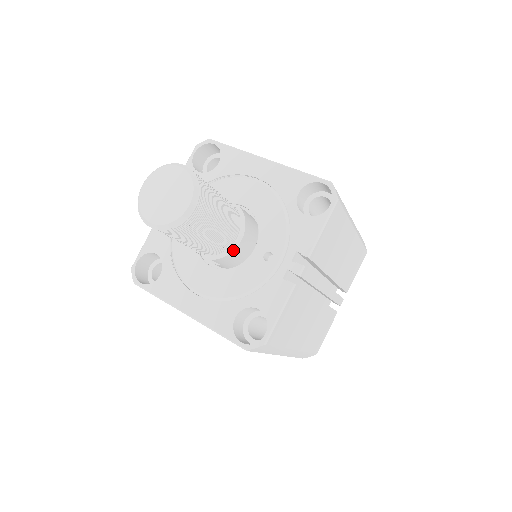
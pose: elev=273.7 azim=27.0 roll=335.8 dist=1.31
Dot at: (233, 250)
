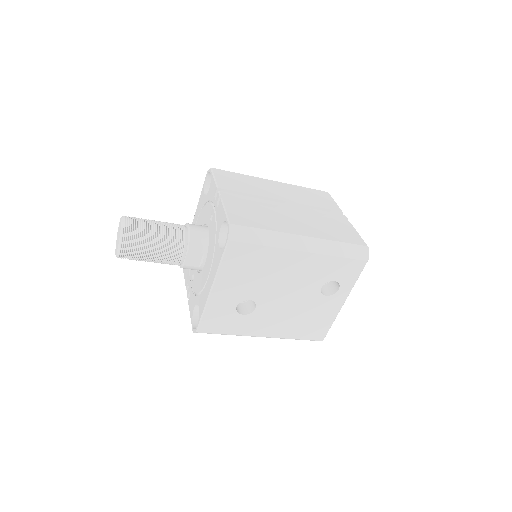
Dot at: (190, 233)
